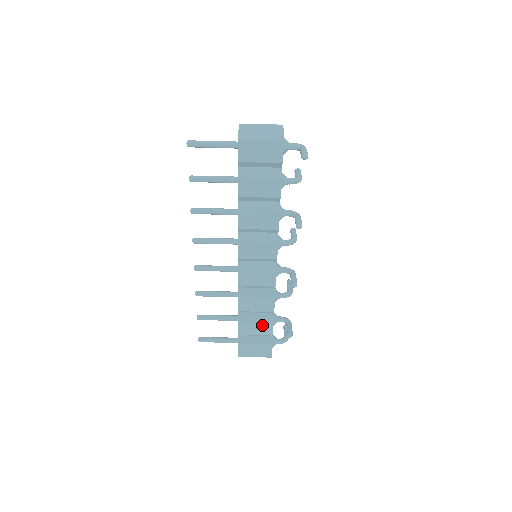
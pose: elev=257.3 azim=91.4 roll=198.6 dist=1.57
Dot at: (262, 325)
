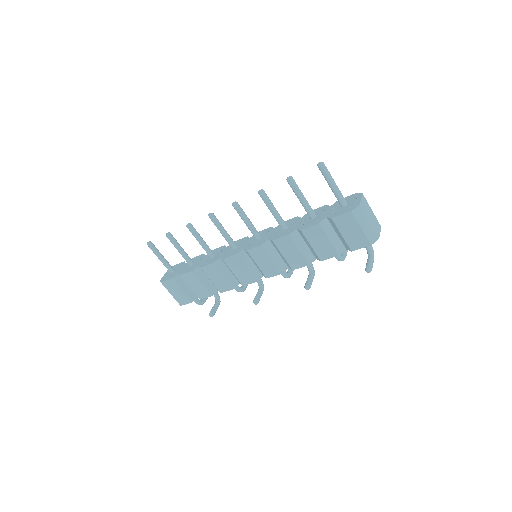
Dot at: (203, 289)
